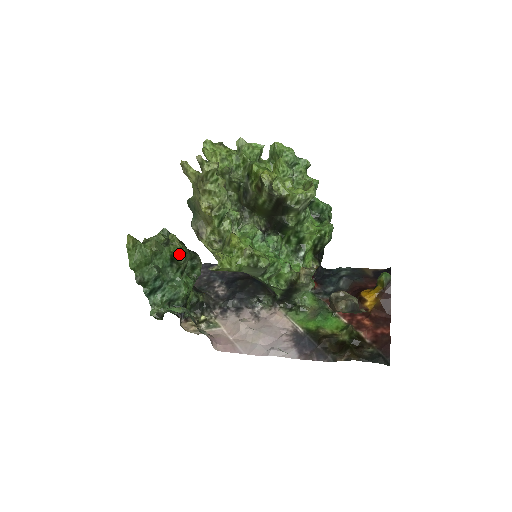
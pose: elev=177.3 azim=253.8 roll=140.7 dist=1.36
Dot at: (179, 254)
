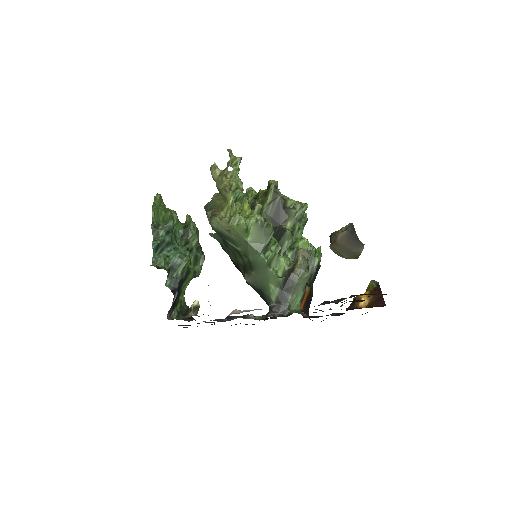
Dot at: (193, 224)
